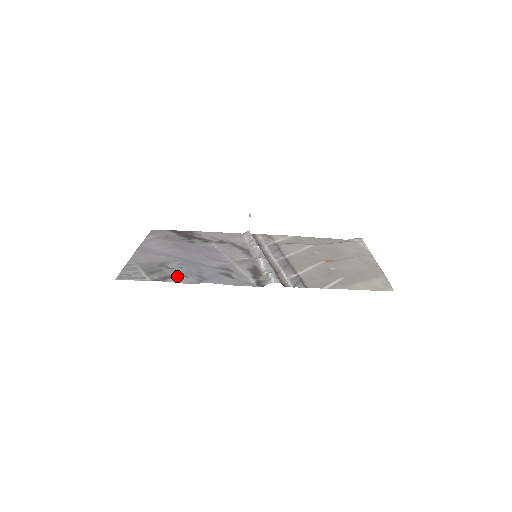
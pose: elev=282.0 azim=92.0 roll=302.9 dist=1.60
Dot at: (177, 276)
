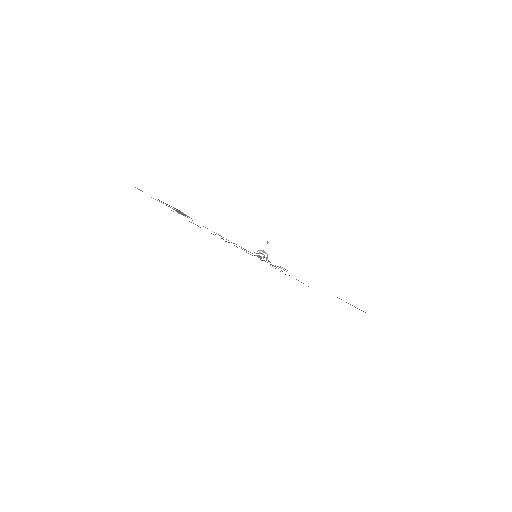
Dot at: occluded
